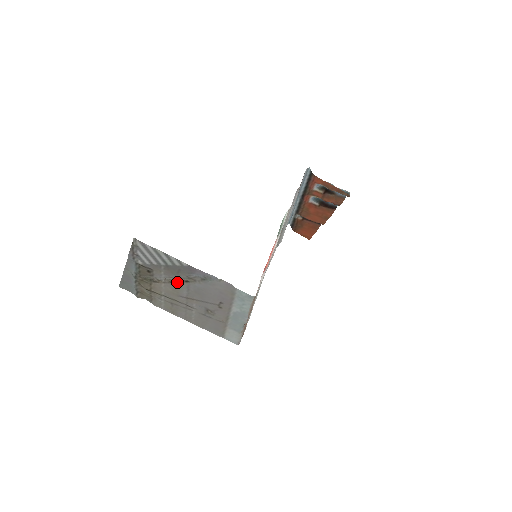
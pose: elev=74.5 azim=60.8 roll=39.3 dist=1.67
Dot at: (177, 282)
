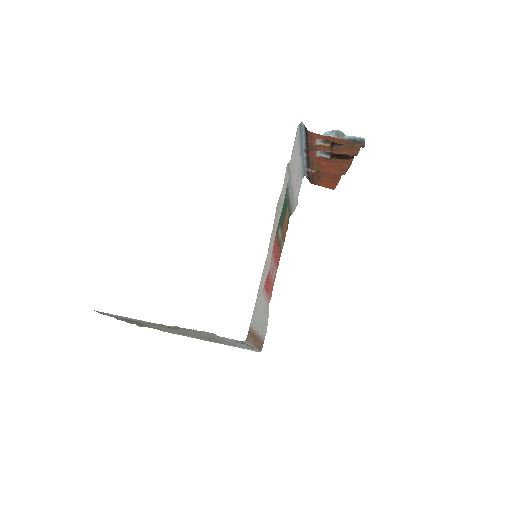
Dot at: (162, 326)
